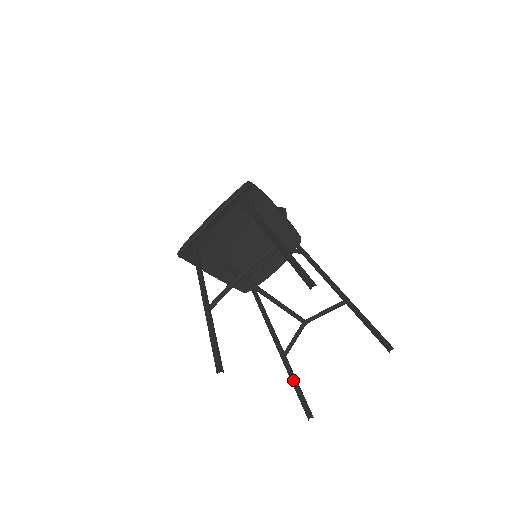
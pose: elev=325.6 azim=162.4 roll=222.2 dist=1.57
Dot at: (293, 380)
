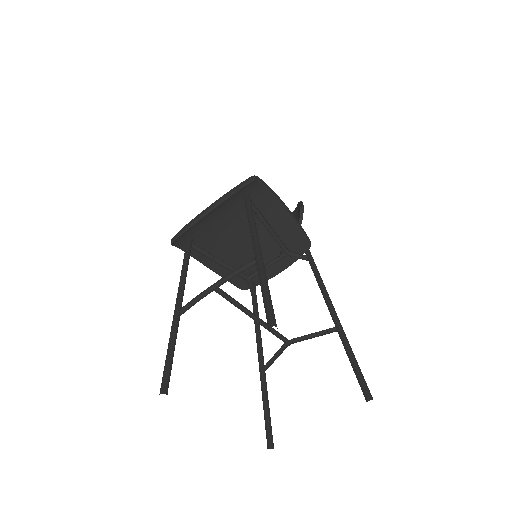
Dot at: (264, 401)
